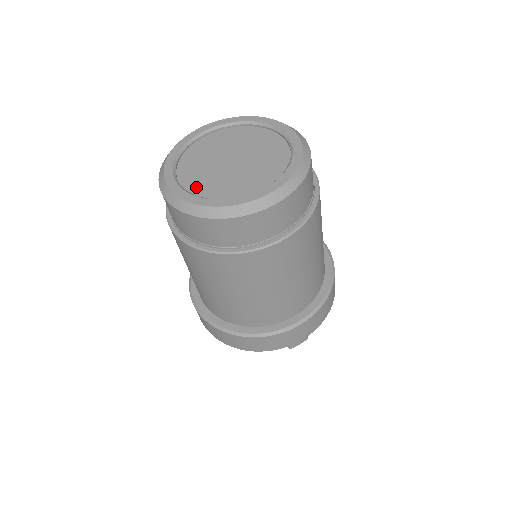
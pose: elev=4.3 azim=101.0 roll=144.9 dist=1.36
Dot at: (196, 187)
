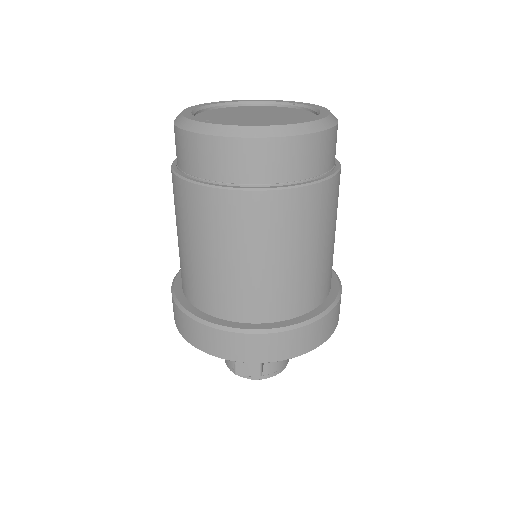
Dot at: occluded
